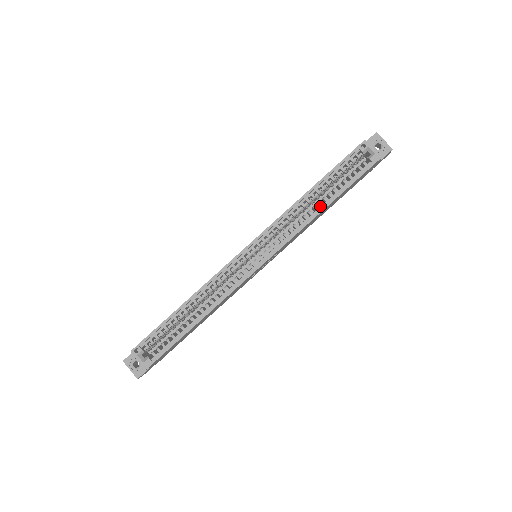
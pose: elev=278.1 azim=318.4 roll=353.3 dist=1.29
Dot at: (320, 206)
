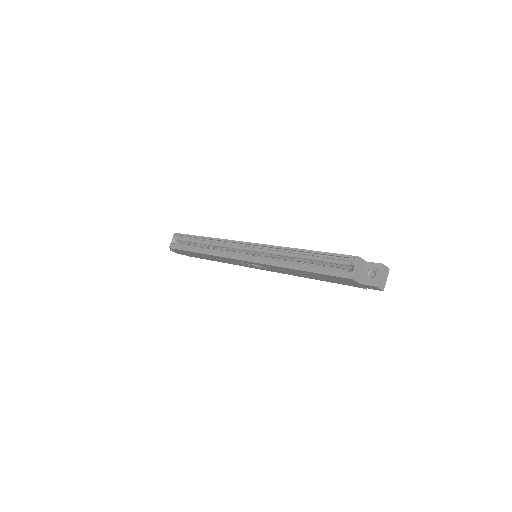
Dot at: (298, 266)
